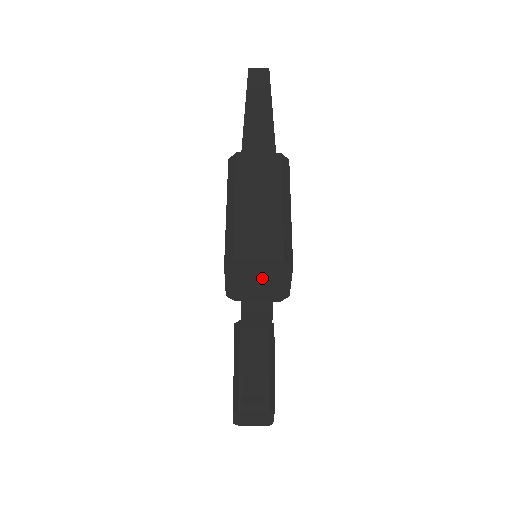
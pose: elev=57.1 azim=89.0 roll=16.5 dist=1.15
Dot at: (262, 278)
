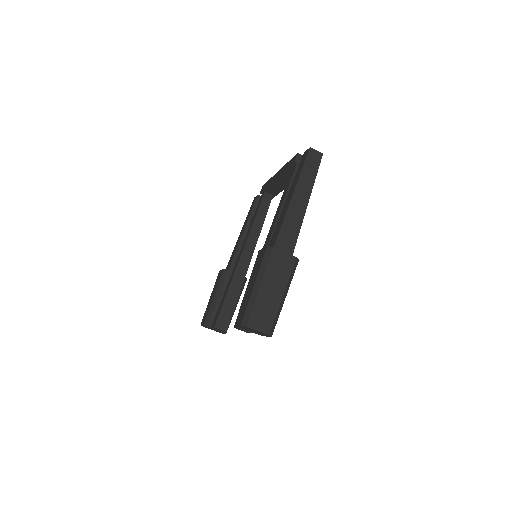
Dot at: (256, 331)
